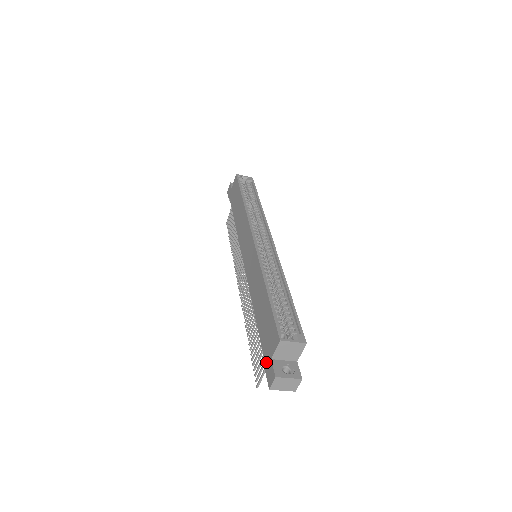
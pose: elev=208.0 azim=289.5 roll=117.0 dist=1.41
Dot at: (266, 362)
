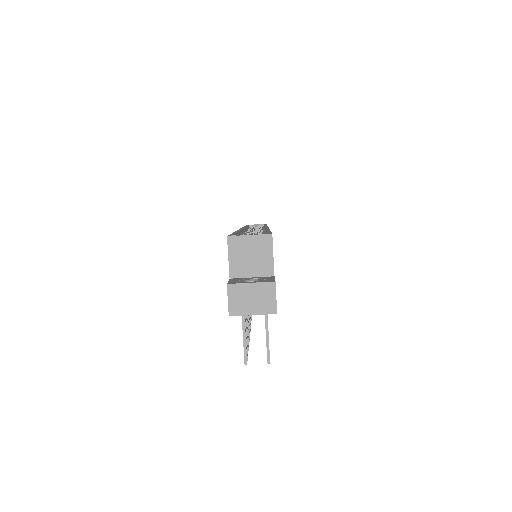
Dot at: occluded
